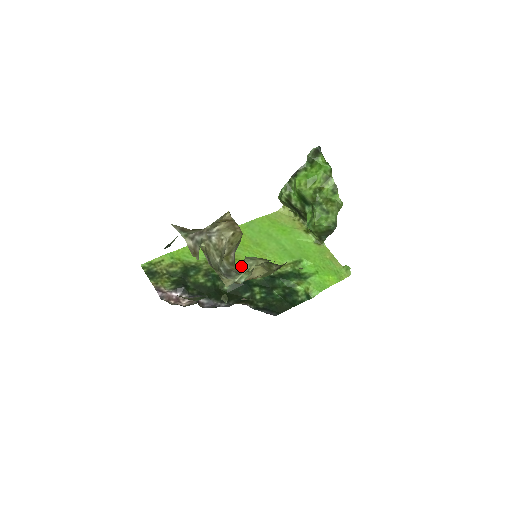
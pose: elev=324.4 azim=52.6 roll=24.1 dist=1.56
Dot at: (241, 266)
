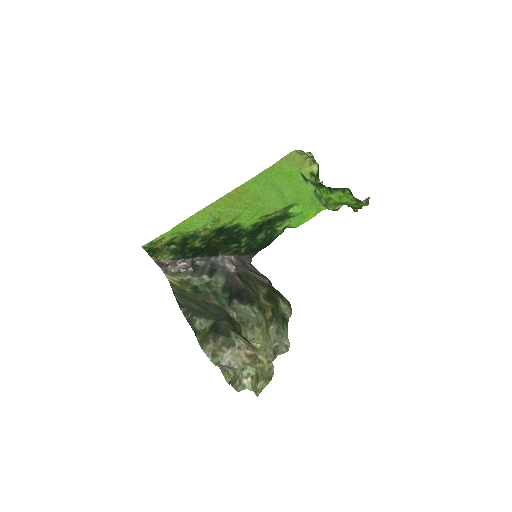
Dot at: (236, 224)
